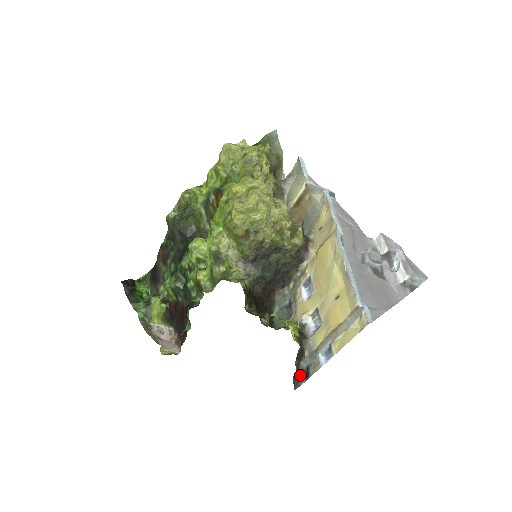
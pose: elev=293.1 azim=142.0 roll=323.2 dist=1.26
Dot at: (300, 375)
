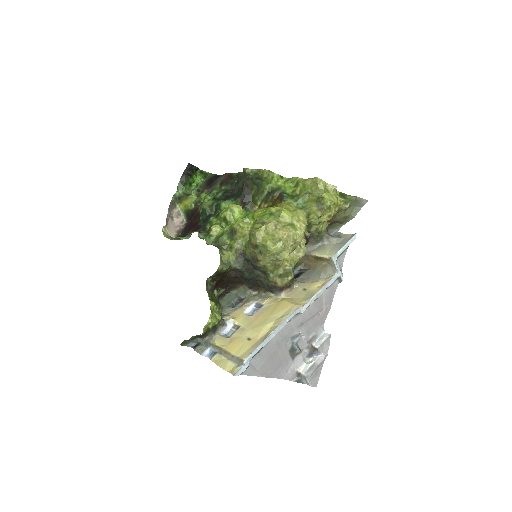
Dot at: (192, 342)
